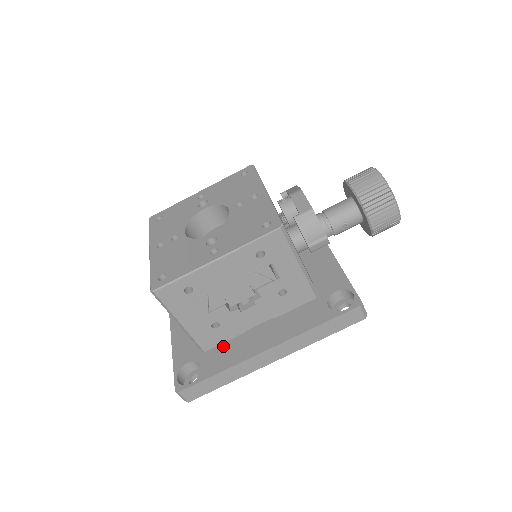
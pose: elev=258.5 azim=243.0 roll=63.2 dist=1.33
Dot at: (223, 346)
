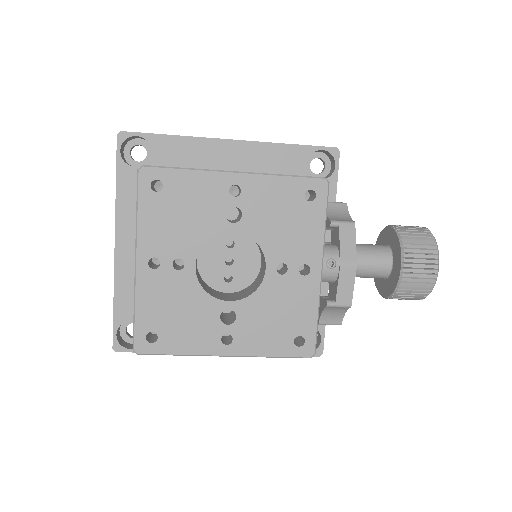
Dot at: occluded
